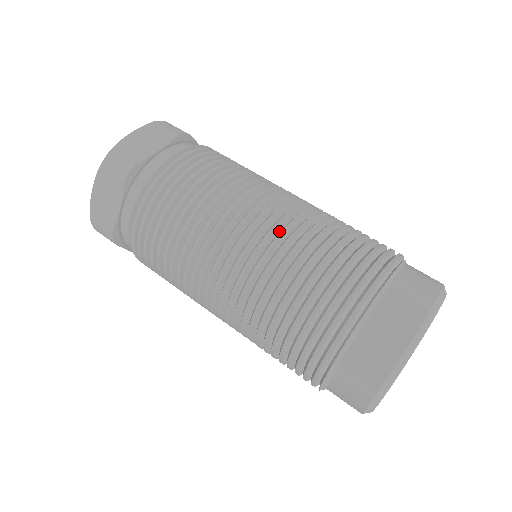
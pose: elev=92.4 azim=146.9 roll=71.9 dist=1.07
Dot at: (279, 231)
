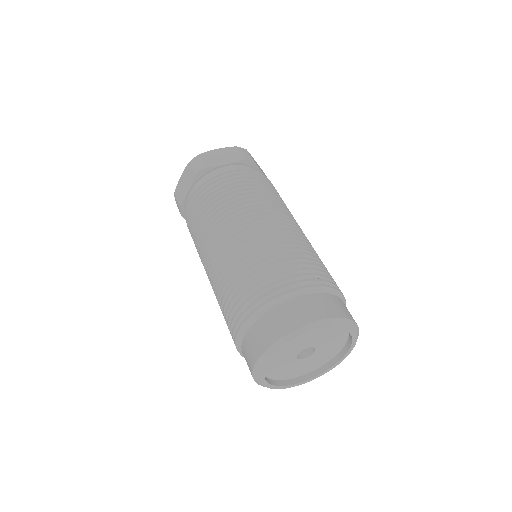
Dot at: occluded
